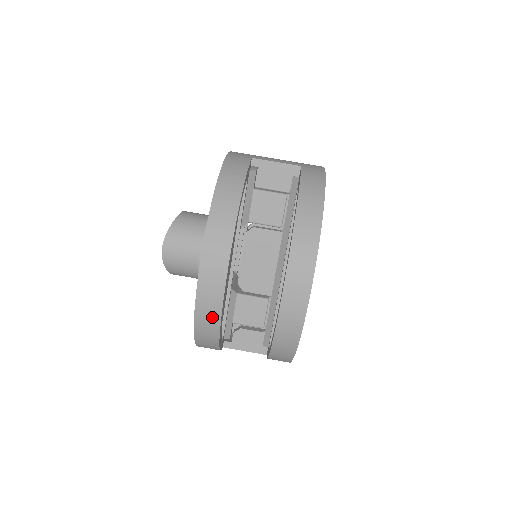
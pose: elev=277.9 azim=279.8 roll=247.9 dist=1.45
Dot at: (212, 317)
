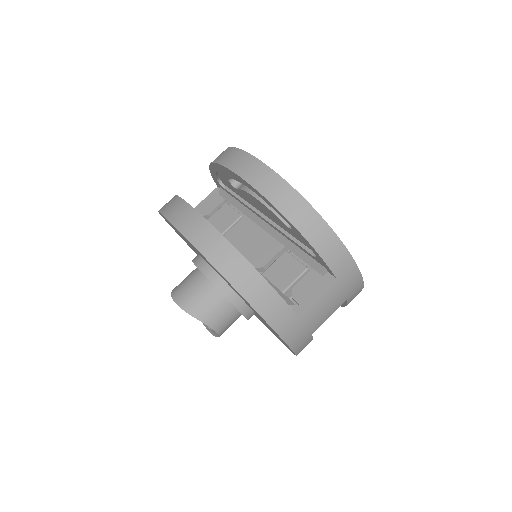
Dot at: (214, 240)
